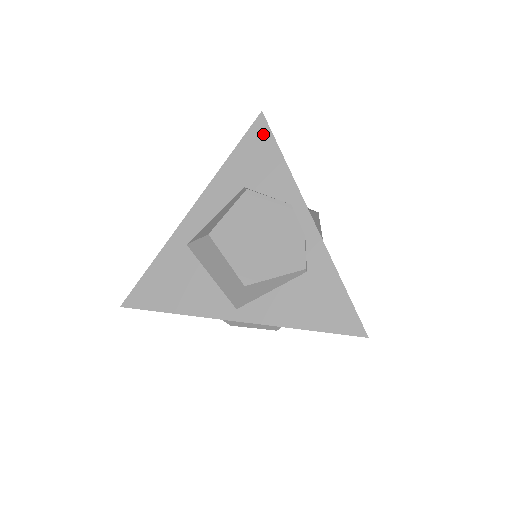
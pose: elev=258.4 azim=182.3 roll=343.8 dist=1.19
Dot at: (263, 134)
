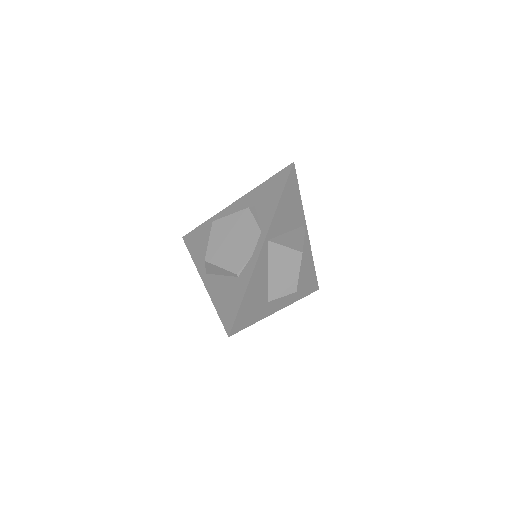
Dot at: (284, 178)
